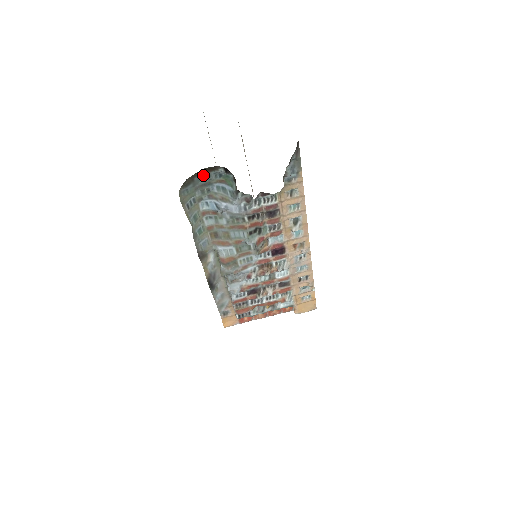
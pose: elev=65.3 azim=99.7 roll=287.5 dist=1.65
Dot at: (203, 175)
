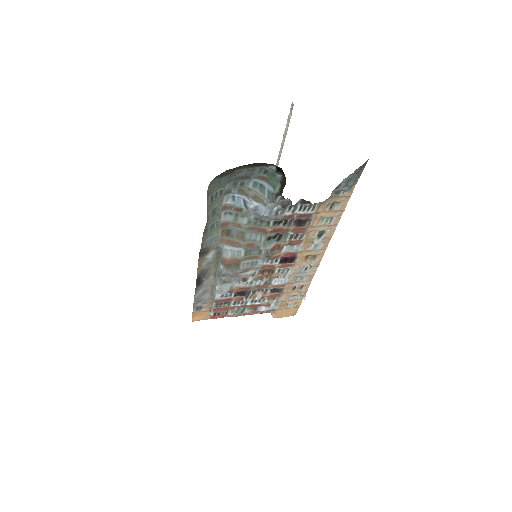
Dot at: (247, 168)
